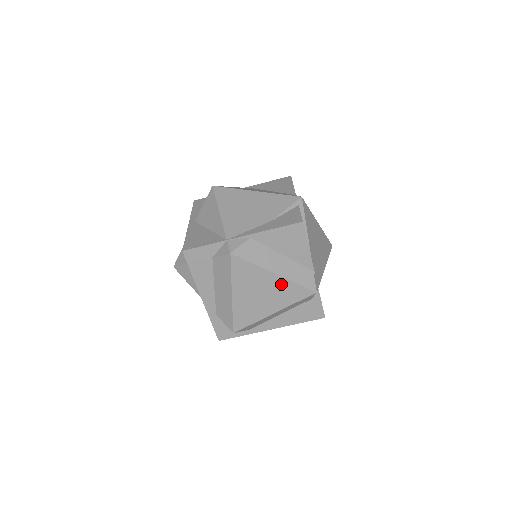
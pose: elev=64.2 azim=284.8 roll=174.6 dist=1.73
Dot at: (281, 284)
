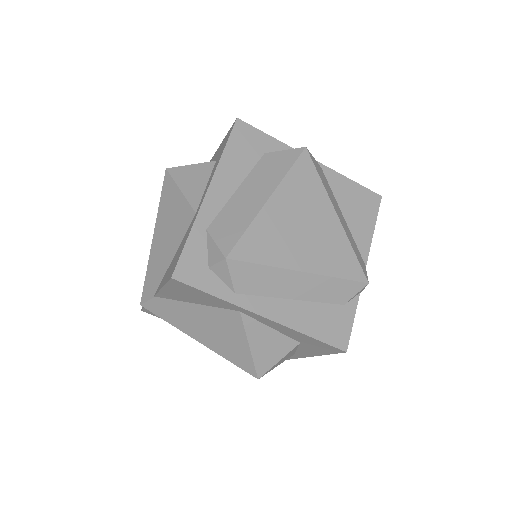
Dot at: (335, 235)
